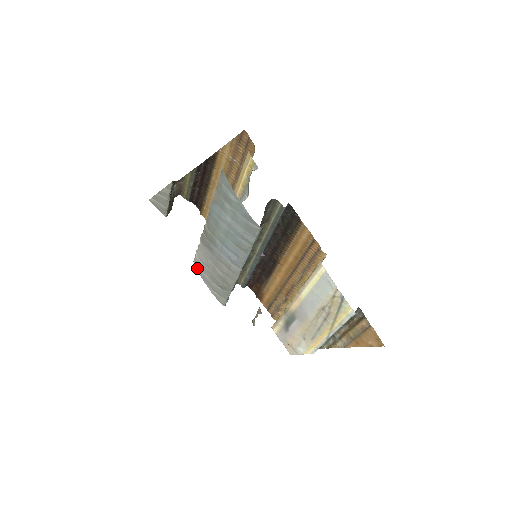
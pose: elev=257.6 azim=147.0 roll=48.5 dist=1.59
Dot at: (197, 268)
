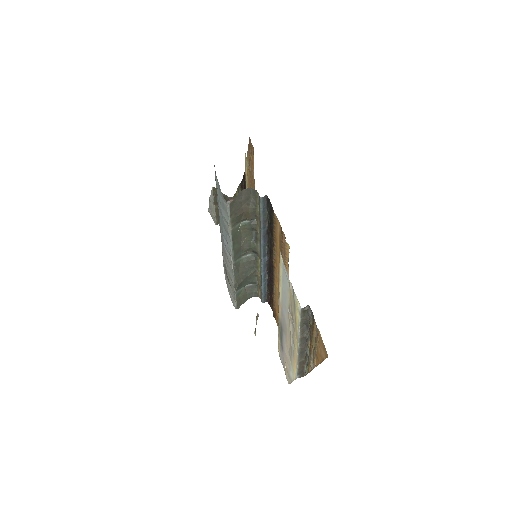
Dot at: occluded
